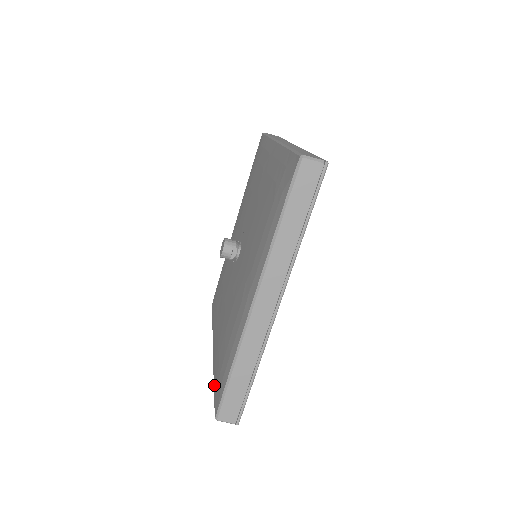
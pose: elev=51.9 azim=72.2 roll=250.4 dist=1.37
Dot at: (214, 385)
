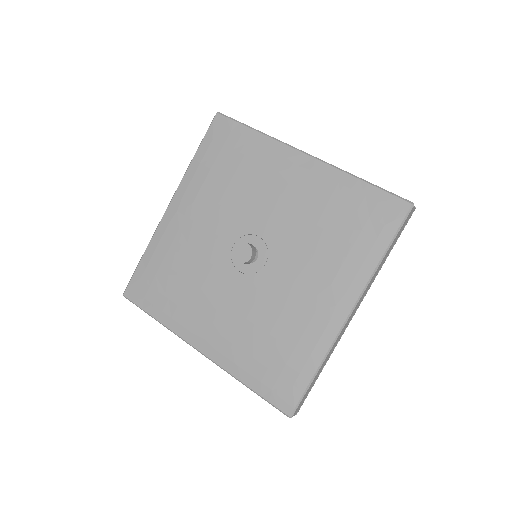
Dot at: (256, 388)
